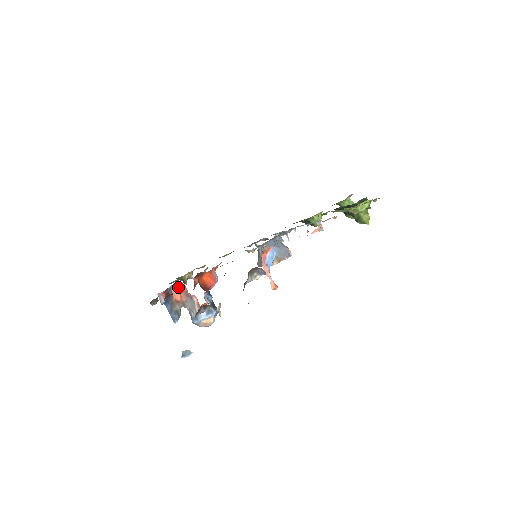
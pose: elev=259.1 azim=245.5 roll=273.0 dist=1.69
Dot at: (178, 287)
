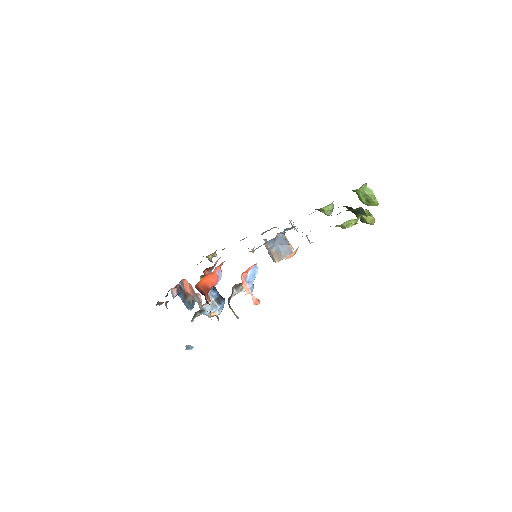
Dot at: occluded
